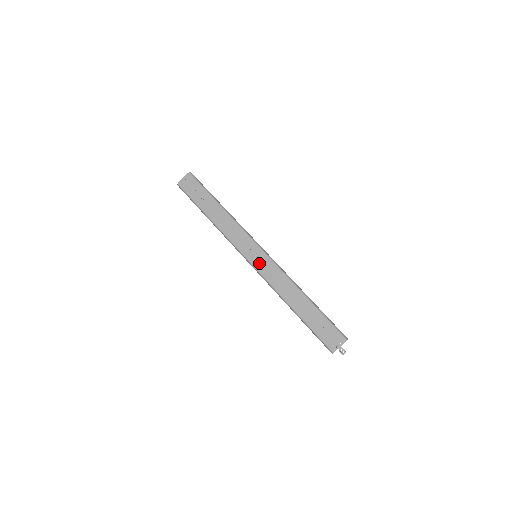
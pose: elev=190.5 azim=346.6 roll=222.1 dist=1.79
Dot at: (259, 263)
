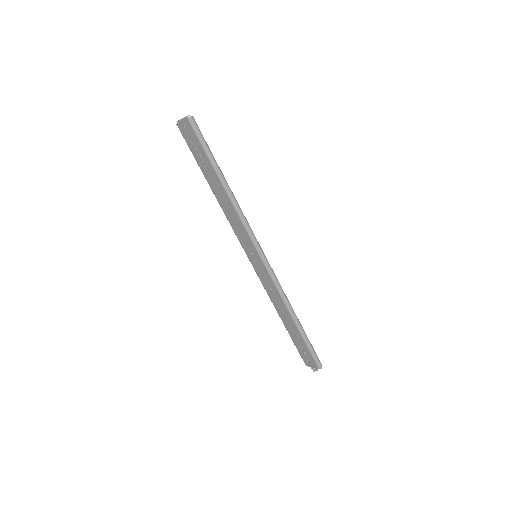
Dot at: (256, 266)
